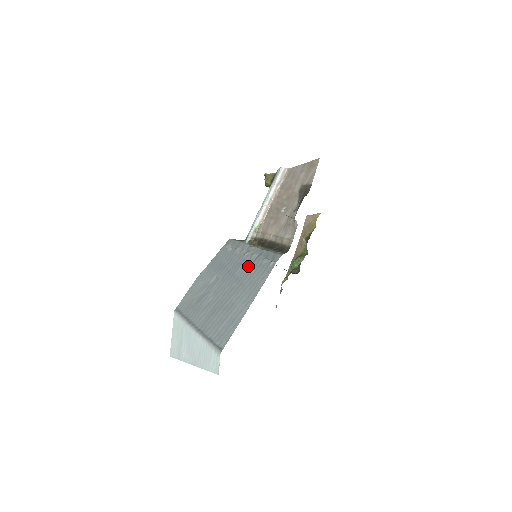
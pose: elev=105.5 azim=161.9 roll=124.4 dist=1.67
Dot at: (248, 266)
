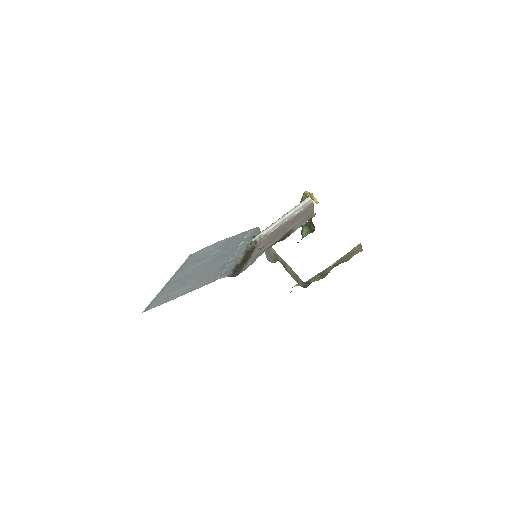
Dot at: (221, 264)
